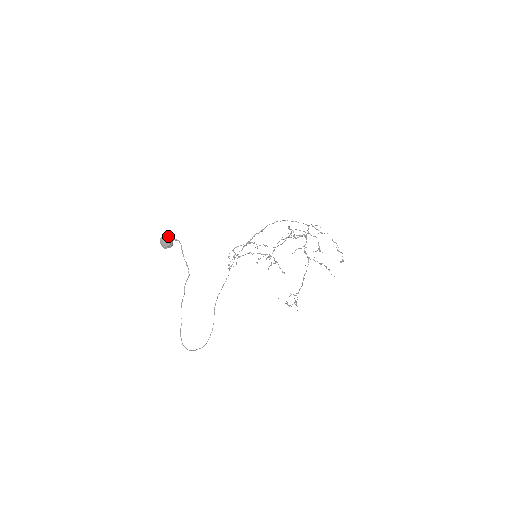
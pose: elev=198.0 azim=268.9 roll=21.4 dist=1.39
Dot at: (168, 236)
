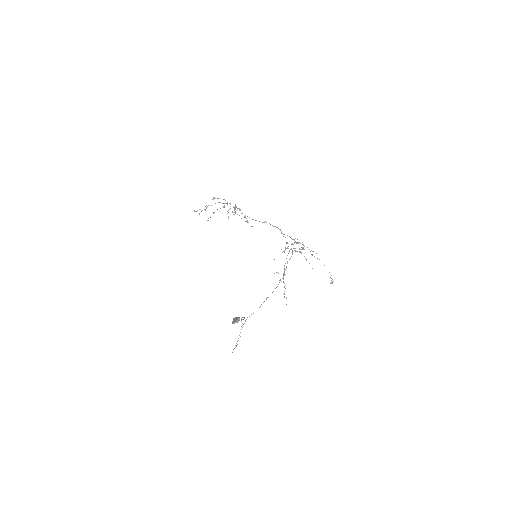
Dot at: (239, 320)
